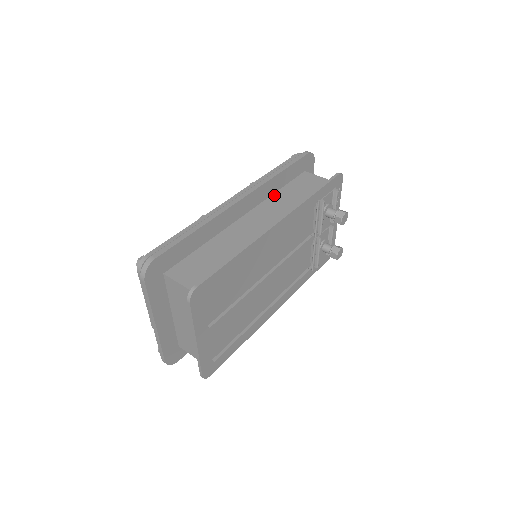
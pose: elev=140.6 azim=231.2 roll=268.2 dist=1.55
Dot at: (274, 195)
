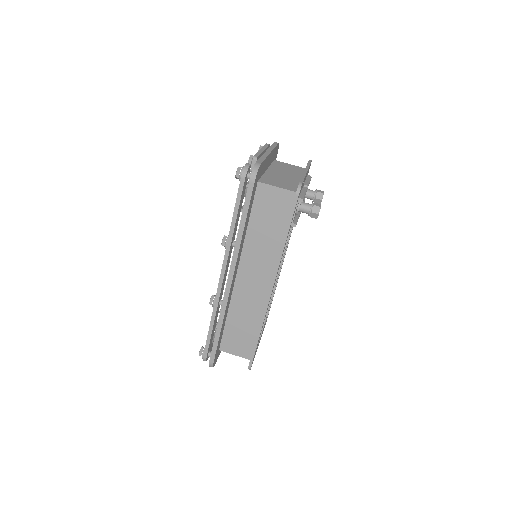
Dot at: (247, 237)
